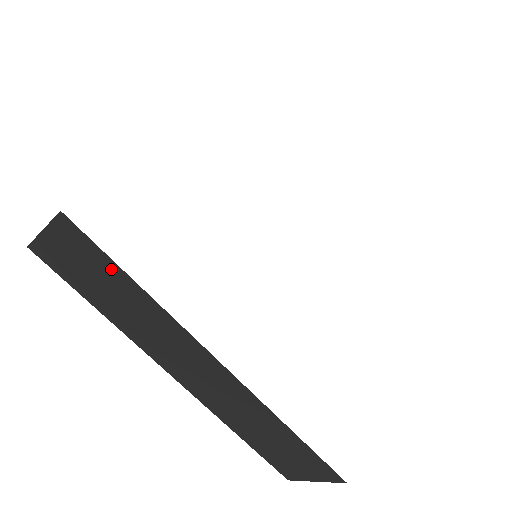
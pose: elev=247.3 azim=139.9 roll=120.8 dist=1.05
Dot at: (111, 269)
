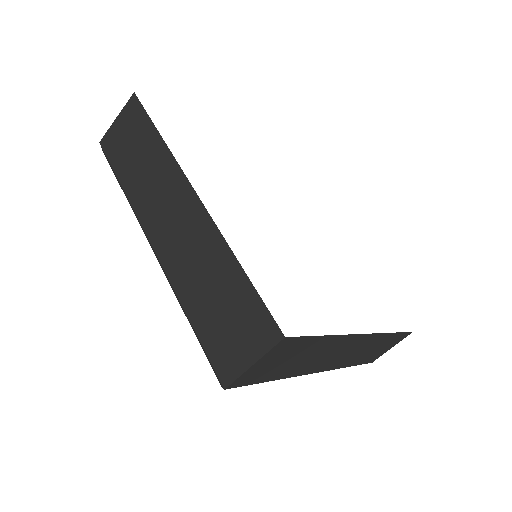
Dot at: (146, 128)
